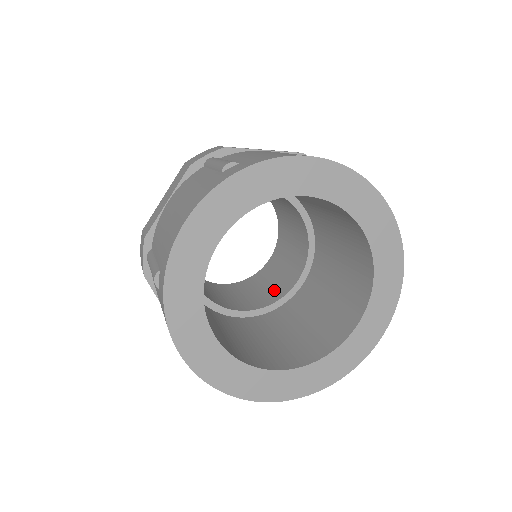
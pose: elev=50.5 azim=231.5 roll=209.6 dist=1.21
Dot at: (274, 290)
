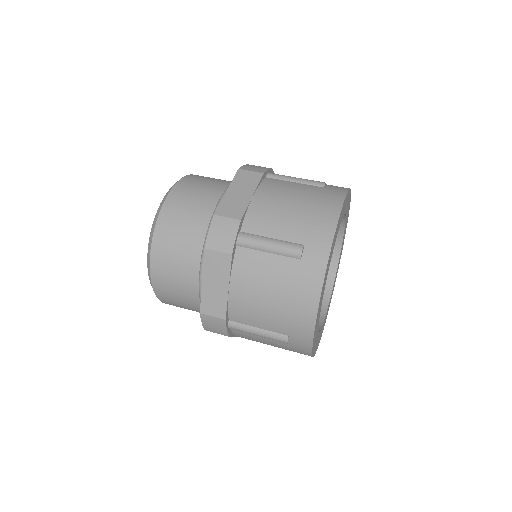
Dot at: occluded
